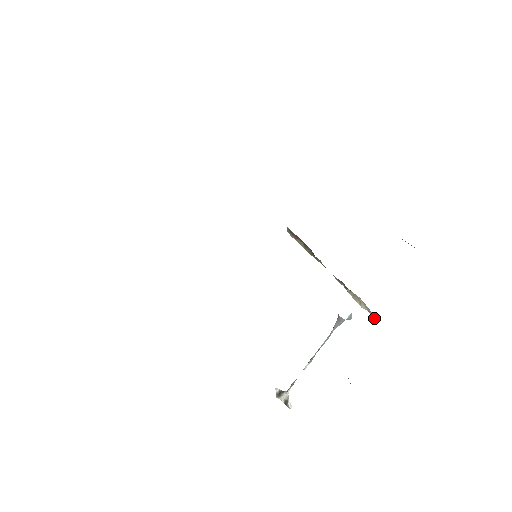
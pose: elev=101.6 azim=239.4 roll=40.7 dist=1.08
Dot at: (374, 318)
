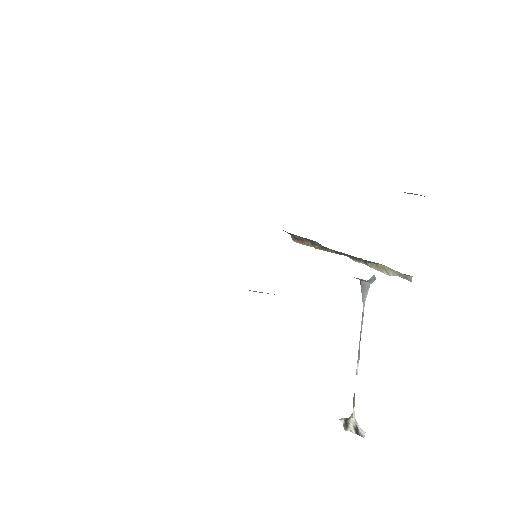
Dot at: occluded
